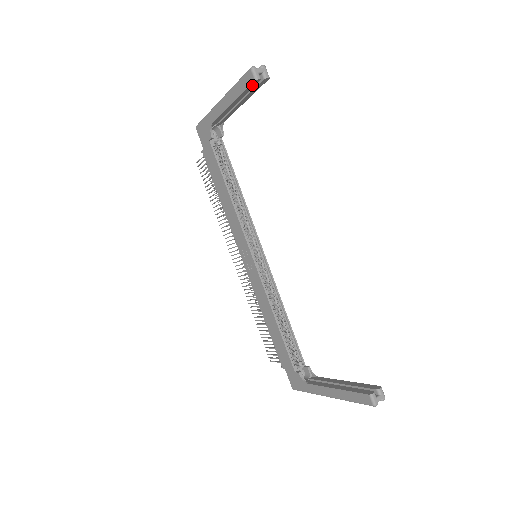
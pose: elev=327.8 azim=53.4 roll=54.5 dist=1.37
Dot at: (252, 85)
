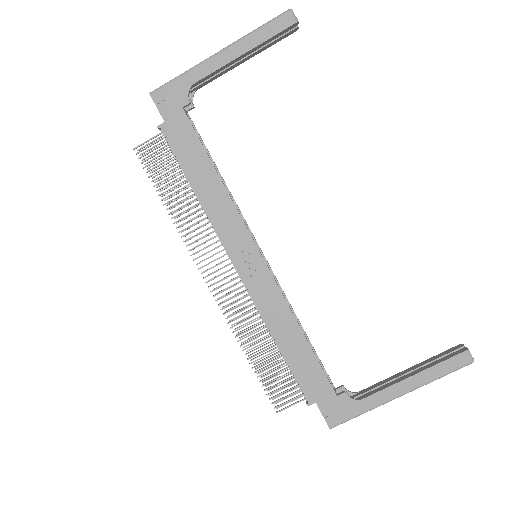
Dot at: (286, 30)
